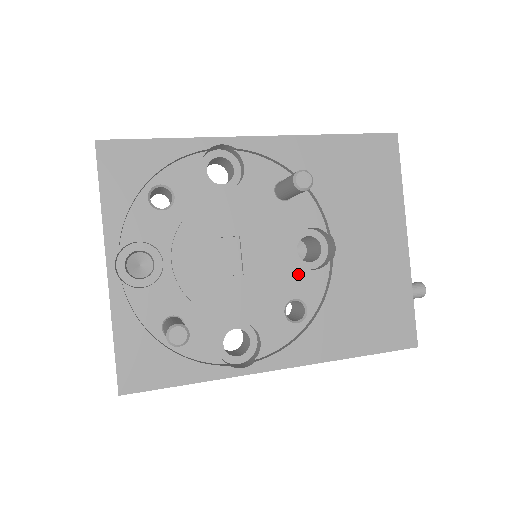
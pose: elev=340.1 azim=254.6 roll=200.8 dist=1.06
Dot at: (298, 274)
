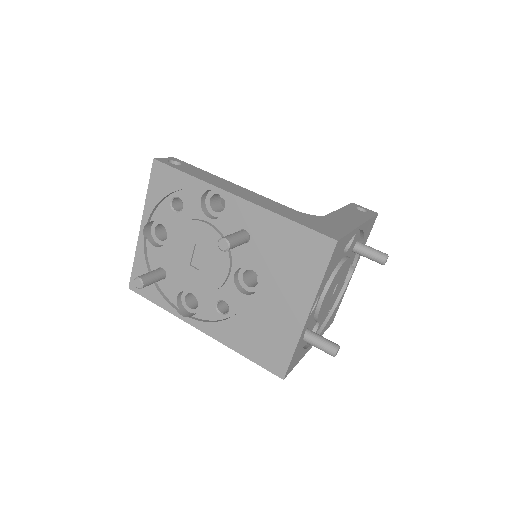
Dot at: (232, 289)
